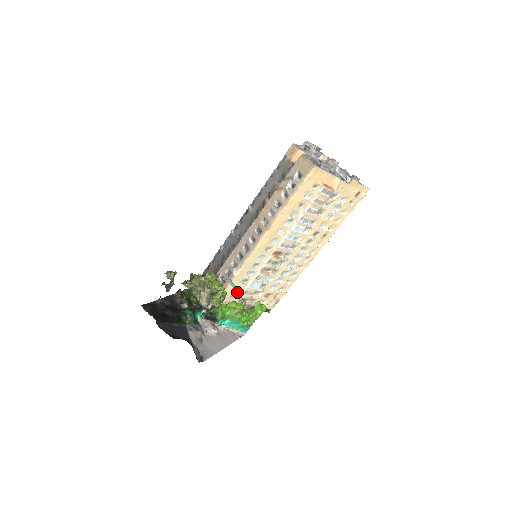
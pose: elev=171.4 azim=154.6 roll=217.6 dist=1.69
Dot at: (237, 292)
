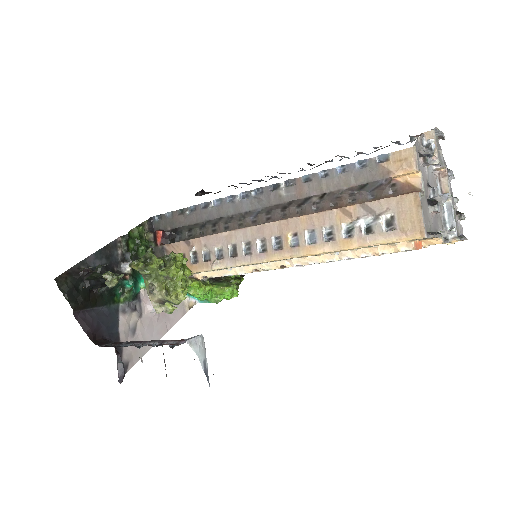
Dot at: (204, 371)
